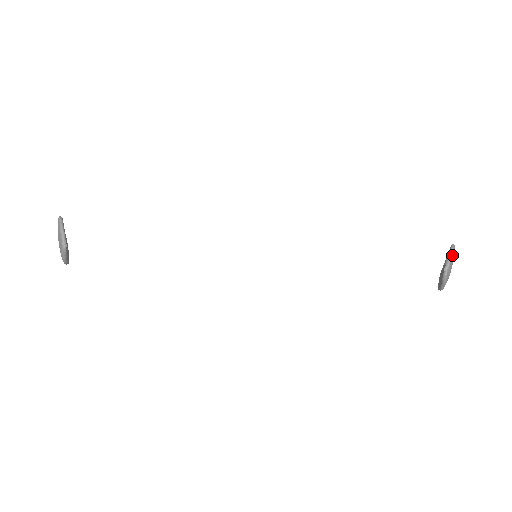
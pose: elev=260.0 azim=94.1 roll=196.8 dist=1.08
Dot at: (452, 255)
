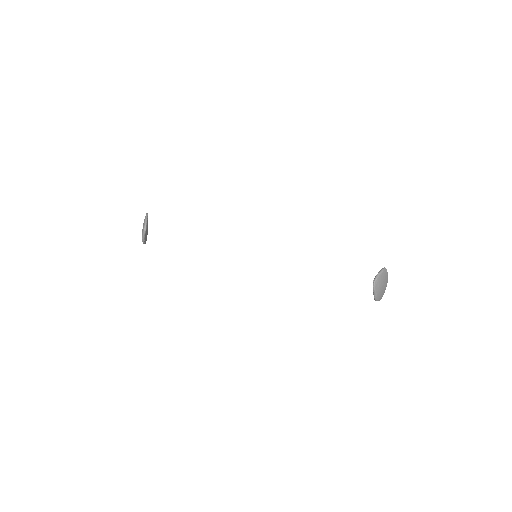
Dot at: (381, 273)
